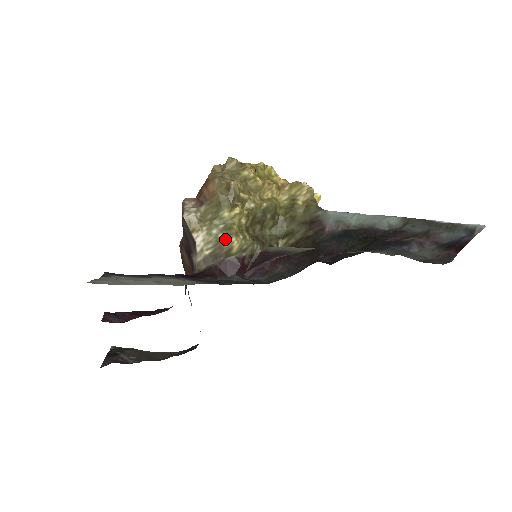
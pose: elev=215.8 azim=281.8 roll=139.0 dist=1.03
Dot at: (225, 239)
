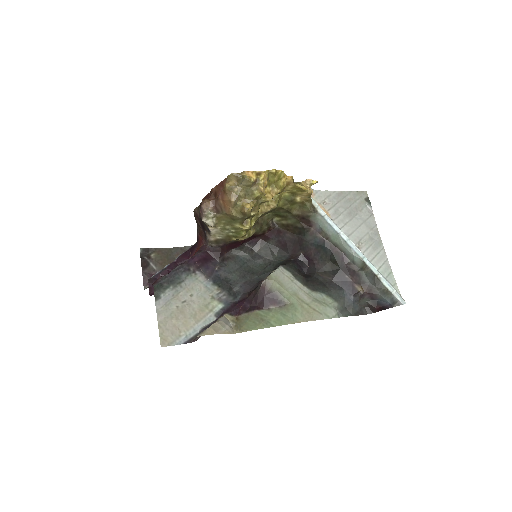
Dot at: (234, 237)
